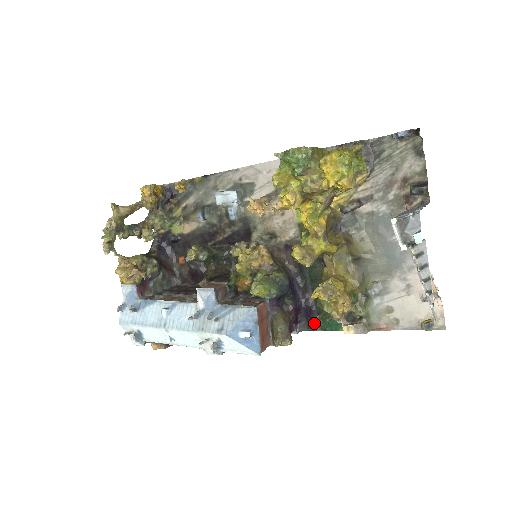
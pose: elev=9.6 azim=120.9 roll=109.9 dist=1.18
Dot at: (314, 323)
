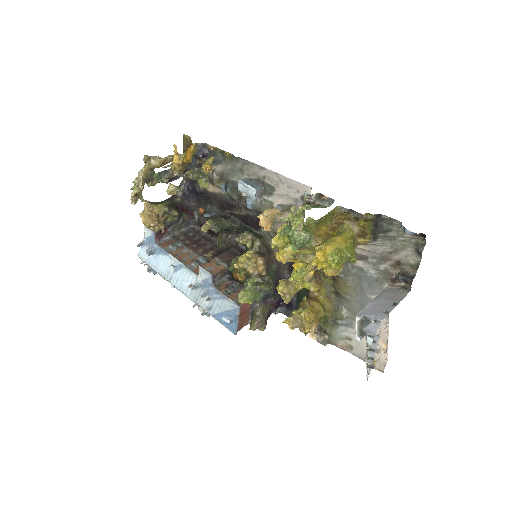
Dot at: occluded
